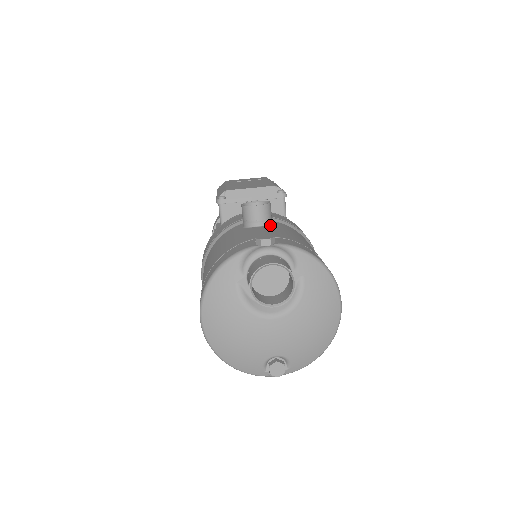
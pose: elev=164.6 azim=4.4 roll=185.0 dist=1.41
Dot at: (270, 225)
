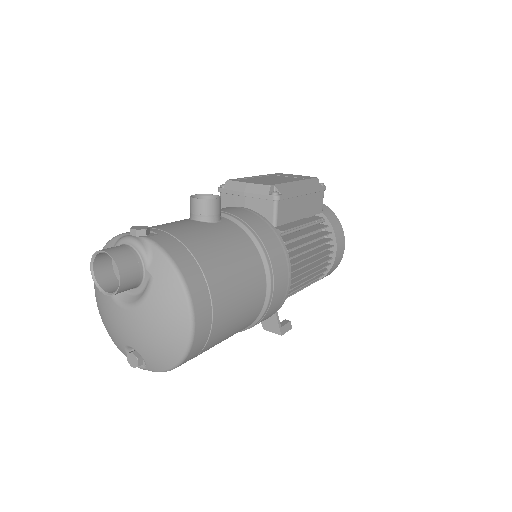
Dot at: (208, 222)
